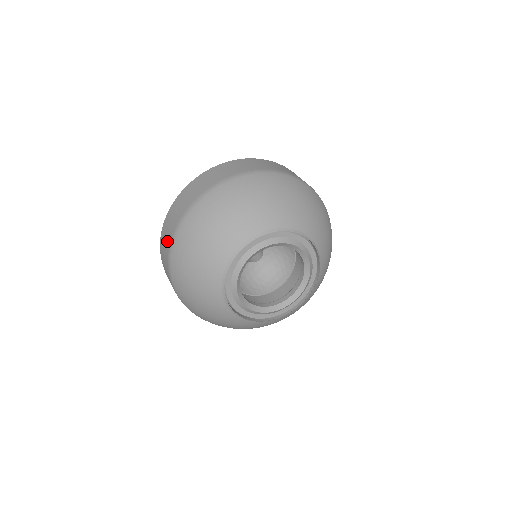
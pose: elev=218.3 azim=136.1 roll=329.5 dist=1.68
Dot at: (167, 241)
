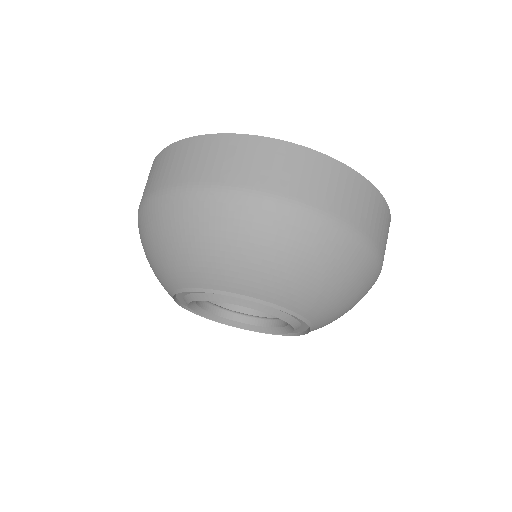
Dot at: occluded
